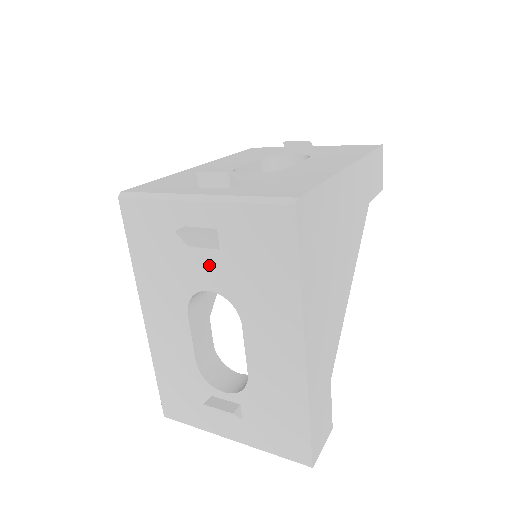
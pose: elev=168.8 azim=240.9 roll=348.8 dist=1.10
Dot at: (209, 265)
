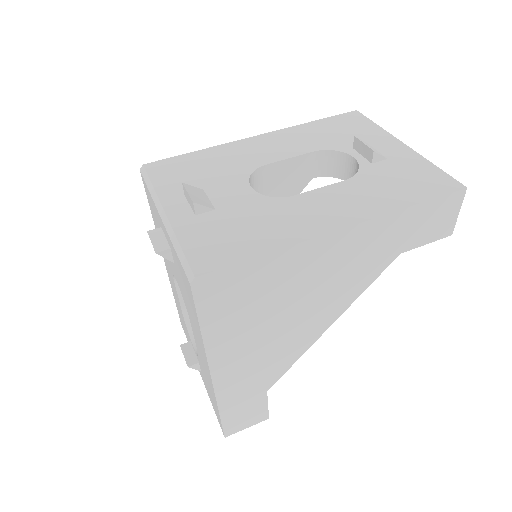
Dot at: (173, 266)
